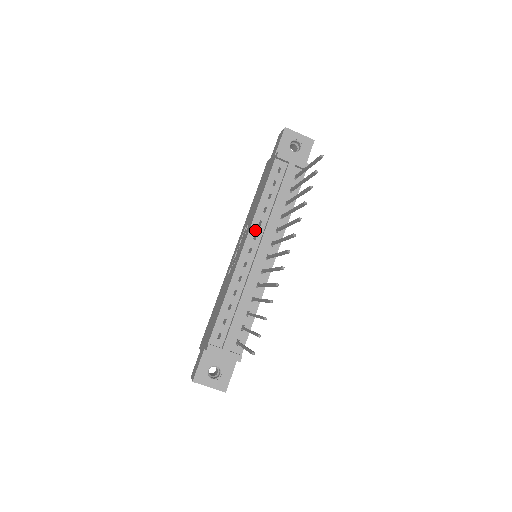
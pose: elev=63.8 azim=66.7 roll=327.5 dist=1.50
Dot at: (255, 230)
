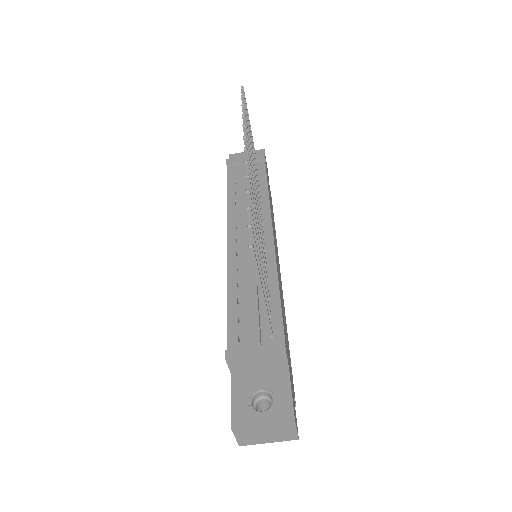
Dot at: (234, 222)
